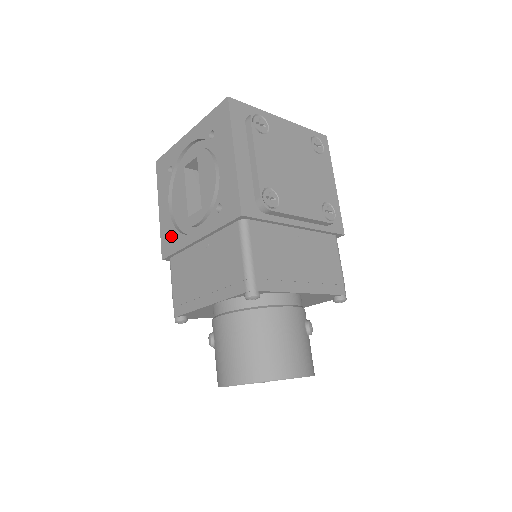
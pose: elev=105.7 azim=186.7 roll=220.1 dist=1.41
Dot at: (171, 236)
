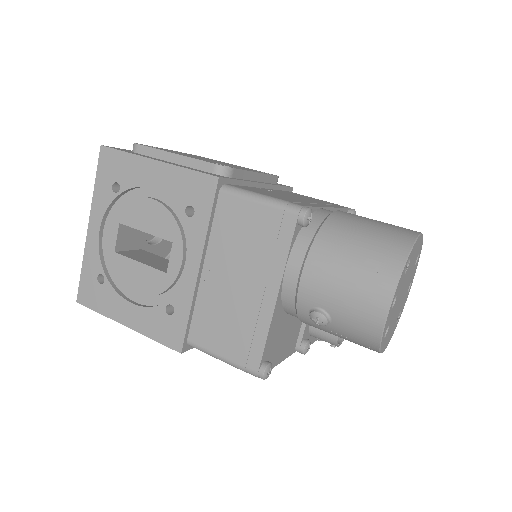
Dot at: (166, 318)
